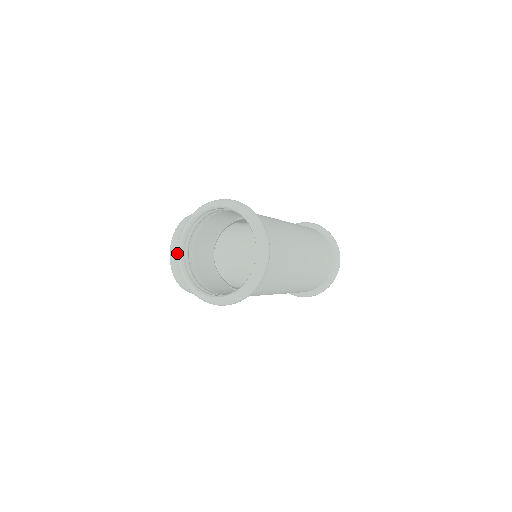
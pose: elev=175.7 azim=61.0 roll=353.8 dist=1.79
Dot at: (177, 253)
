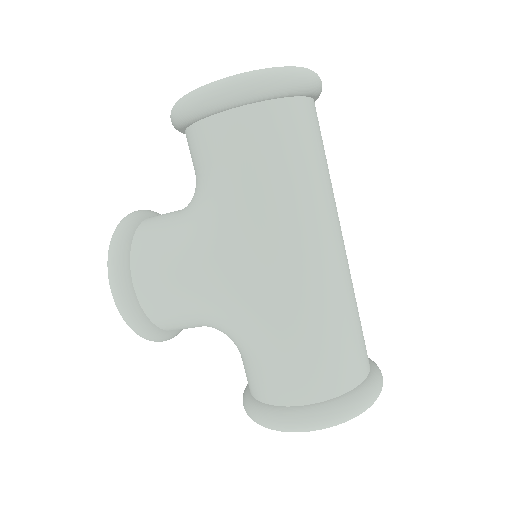
Dot at: occluded
